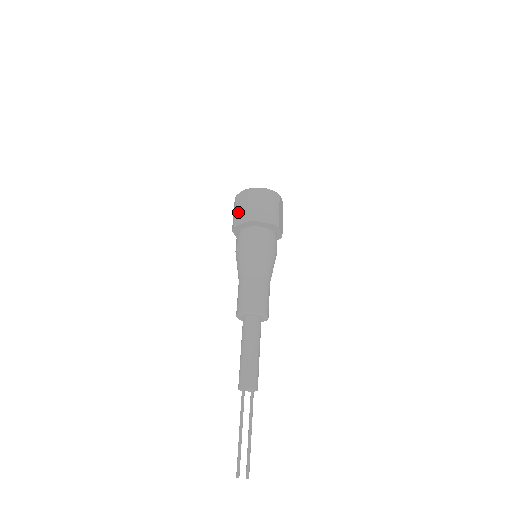
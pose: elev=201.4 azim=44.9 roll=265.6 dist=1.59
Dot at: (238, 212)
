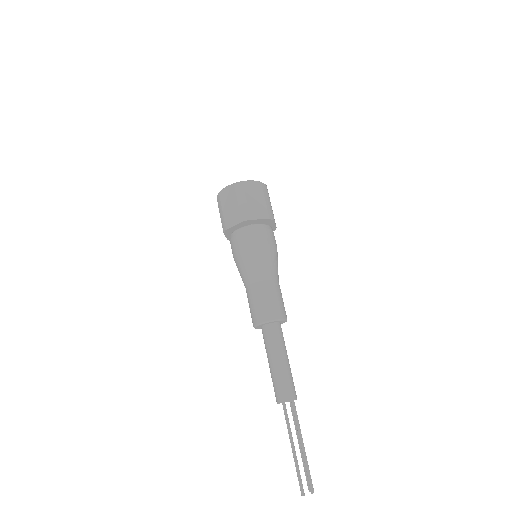
Dot at: (227, 212)
